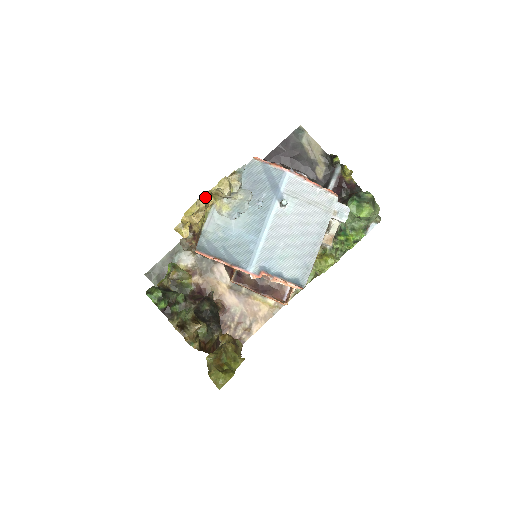
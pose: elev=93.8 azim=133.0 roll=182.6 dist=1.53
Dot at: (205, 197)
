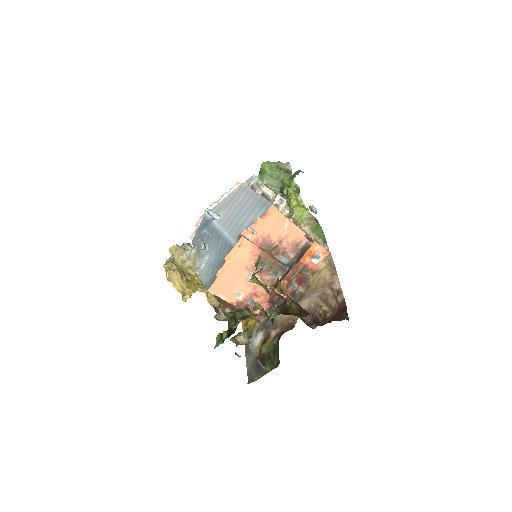
Dot at: (168, 262)
